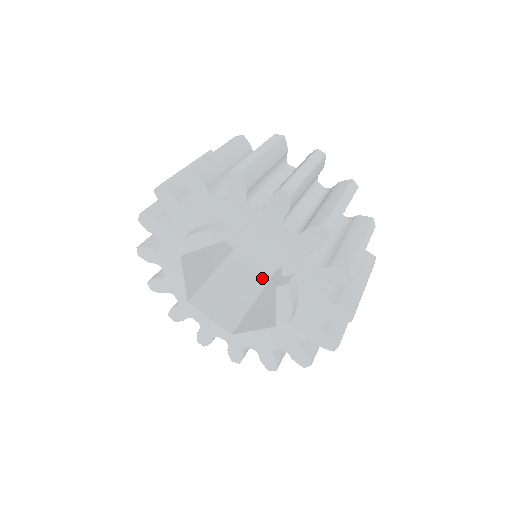
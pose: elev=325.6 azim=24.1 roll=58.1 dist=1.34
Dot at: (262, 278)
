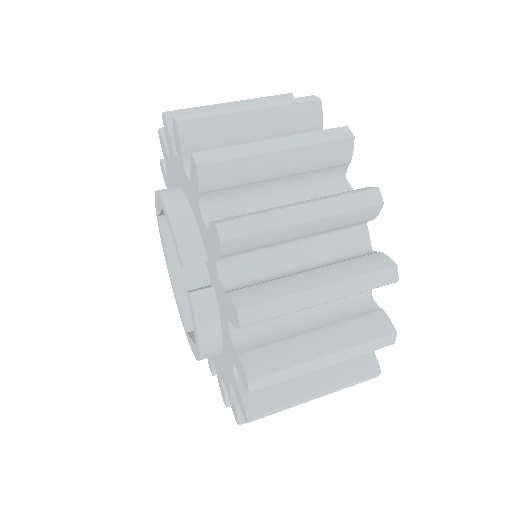
Dot at: occluded
